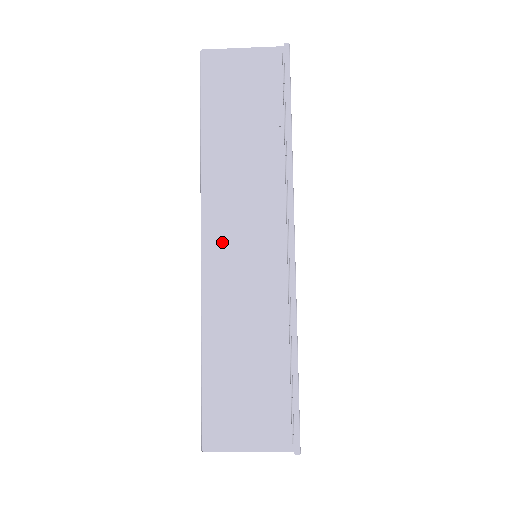
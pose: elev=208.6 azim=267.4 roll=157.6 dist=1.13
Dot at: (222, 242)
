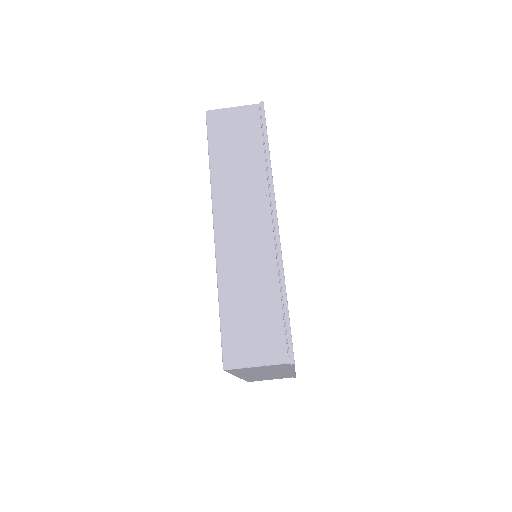
Dot at: (228, 226)
